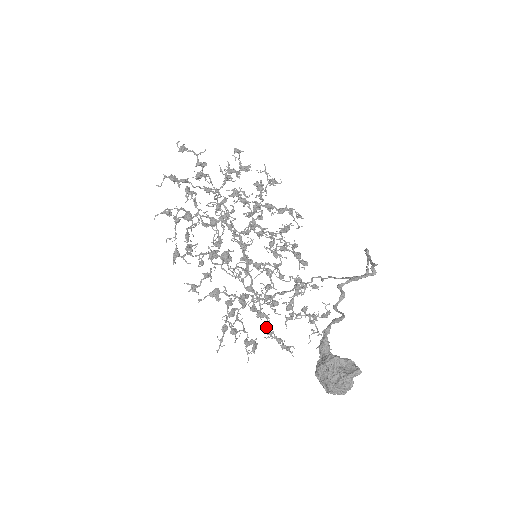
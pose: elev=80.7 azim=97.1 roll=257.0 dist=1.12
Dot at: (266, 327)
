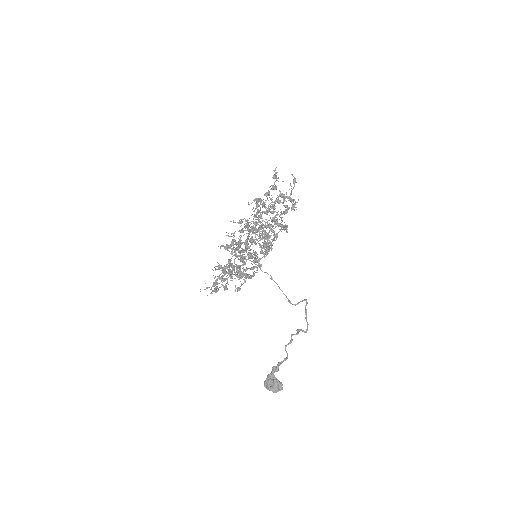
Dot at: occluded
